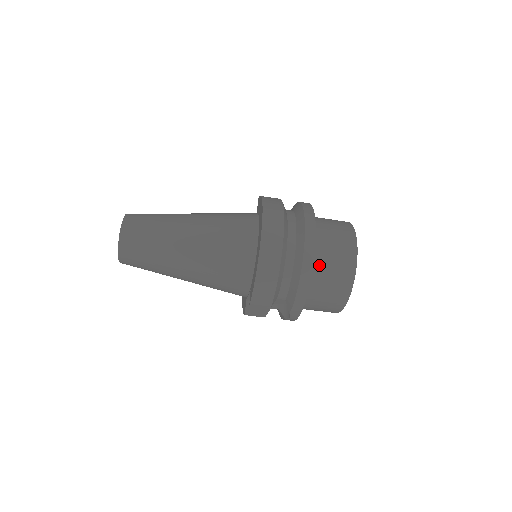
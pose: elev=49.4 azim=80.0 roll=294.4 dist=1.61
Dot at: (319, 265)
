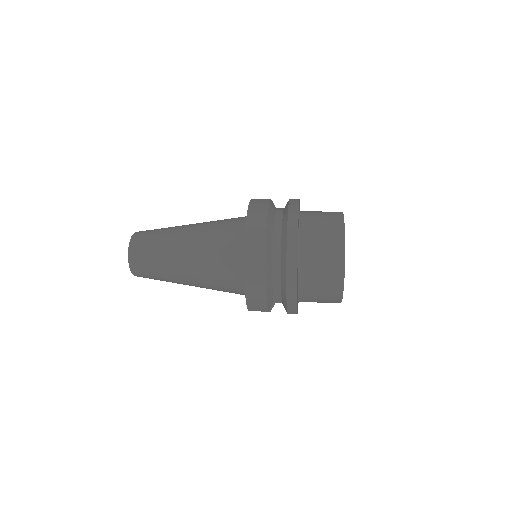
Dot at: (307, 273)
